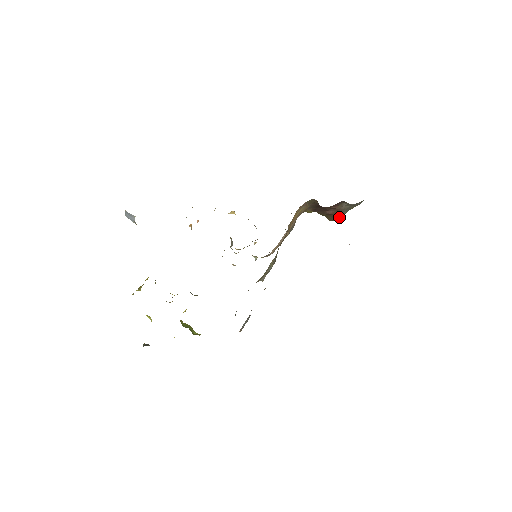
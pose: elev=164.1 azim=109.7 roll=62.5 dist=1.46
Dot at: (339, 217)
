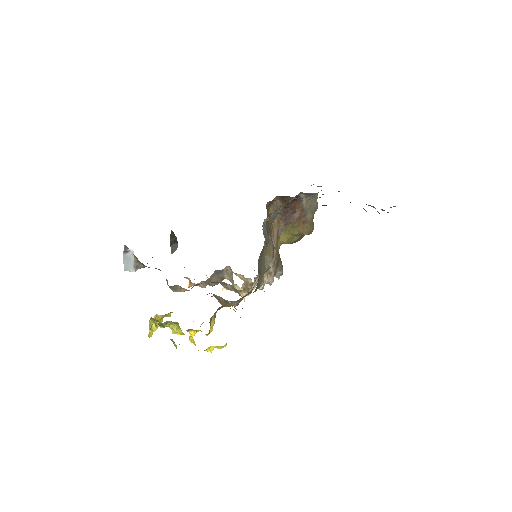
Dot at: (309, 223)
